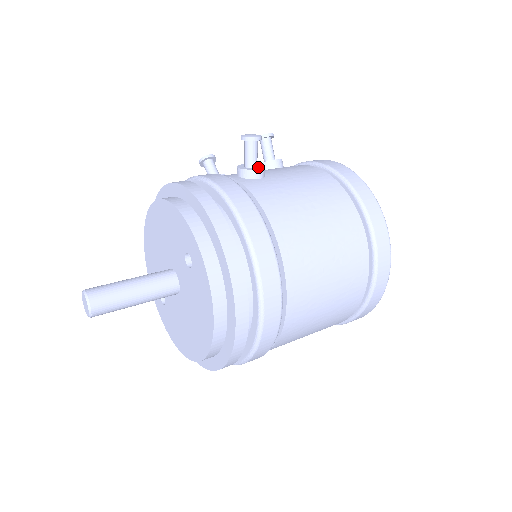
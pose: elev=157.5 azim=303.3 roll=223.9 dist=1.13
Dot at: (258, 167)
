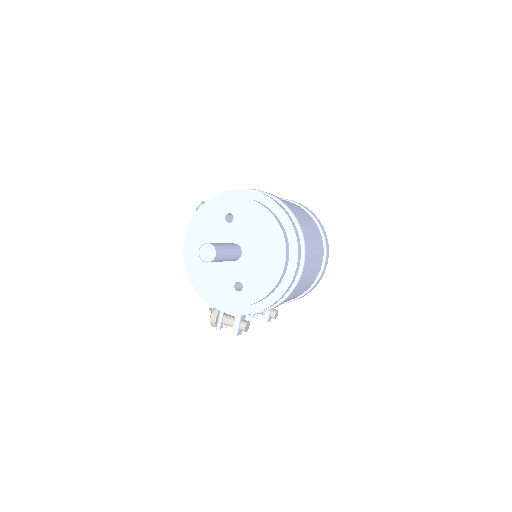
Dot at: occluded
